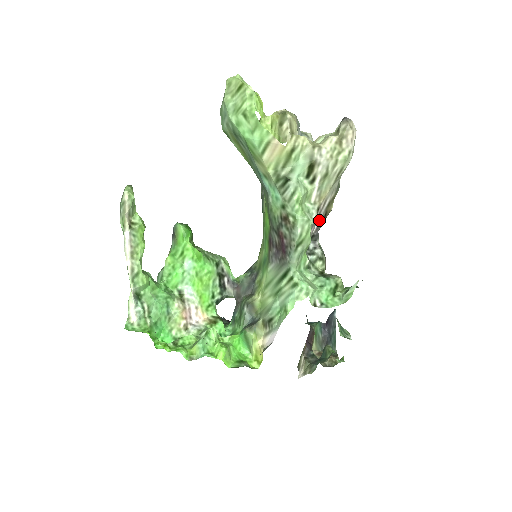
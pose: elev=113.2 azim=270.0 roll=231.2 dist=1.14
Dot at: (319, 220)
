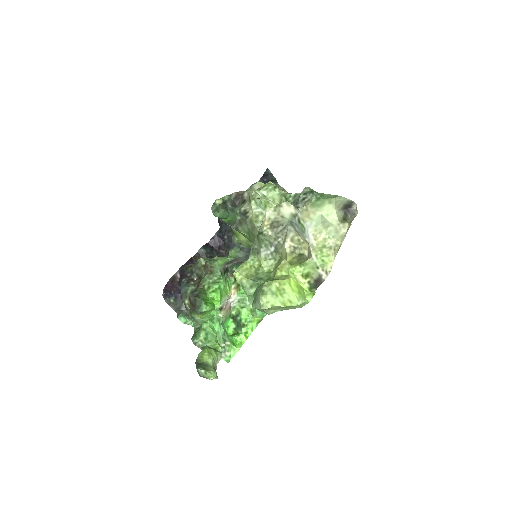
Dot at: occluded
